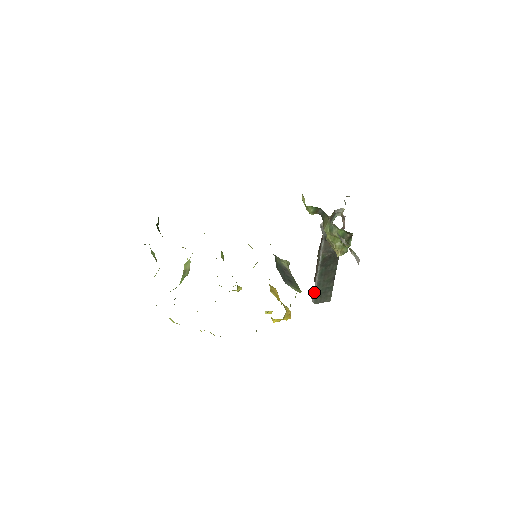
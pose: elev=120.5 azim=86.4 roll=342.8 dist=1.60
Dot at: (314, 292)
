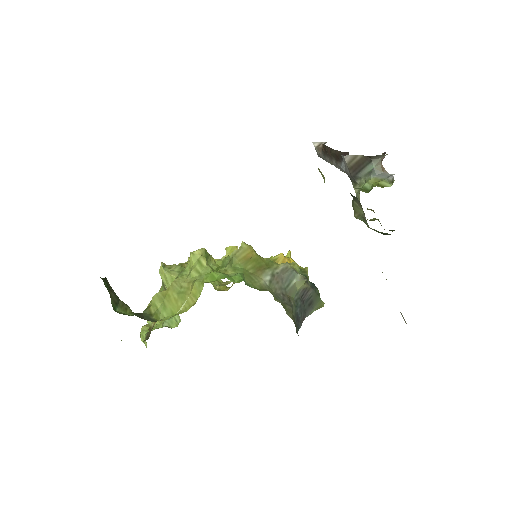
Dot at: (321, 157)
